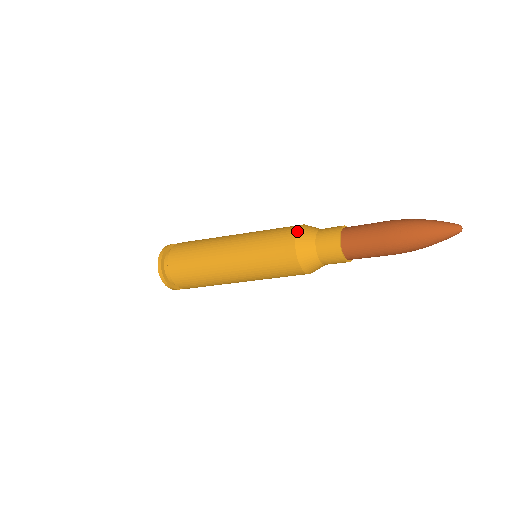
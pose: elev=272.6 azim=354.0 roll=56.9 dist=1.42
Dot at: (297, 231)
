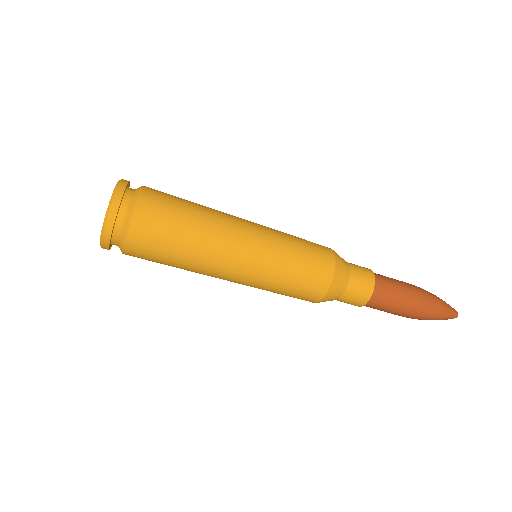
Dot at: (336, 265)
